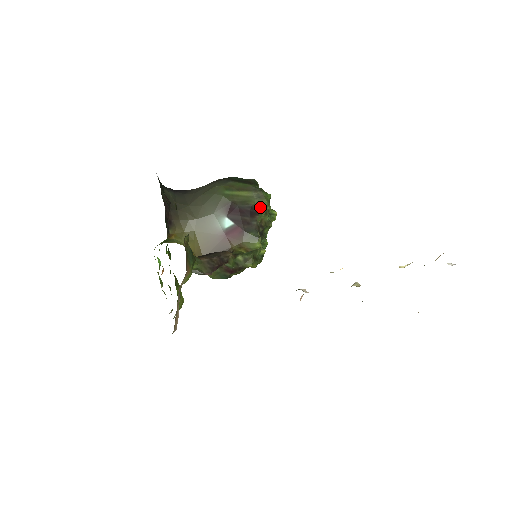
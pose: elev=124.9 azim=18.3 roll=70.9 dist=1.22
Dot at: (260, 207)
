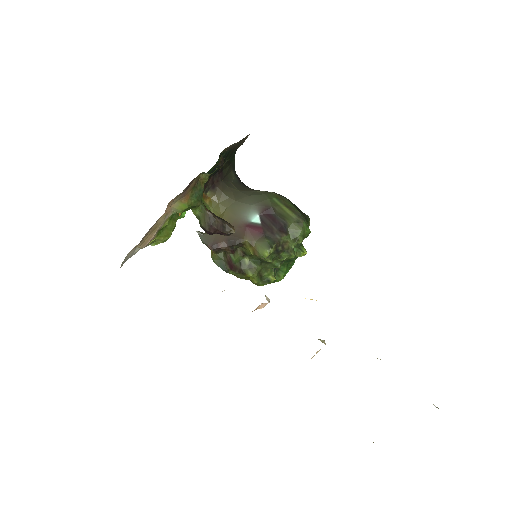
Dot at: (293, 230)
